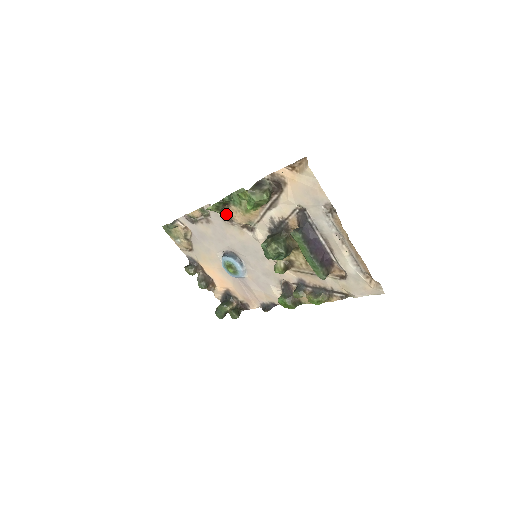
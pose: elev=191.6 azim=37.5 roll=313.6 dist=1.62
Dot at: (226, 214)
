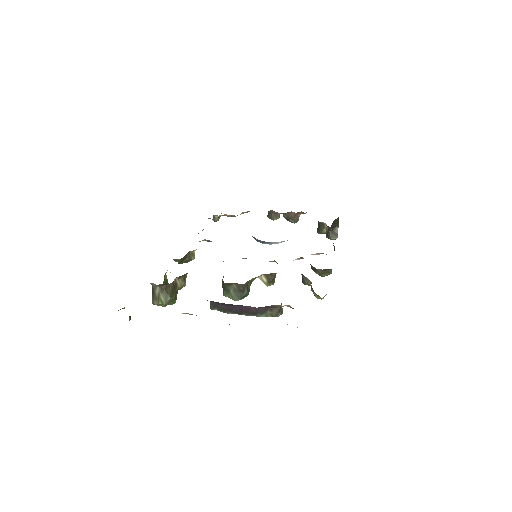
Dot at: occluded
